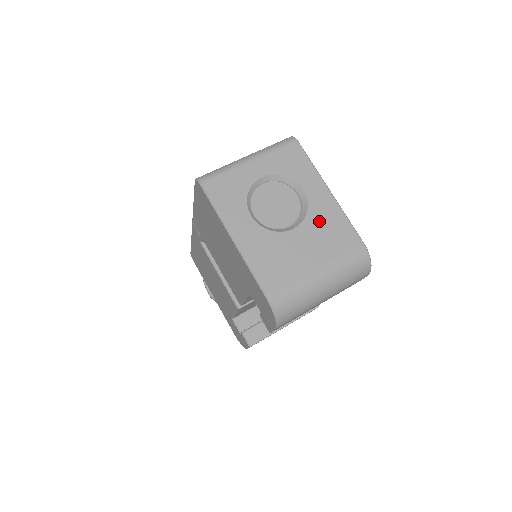
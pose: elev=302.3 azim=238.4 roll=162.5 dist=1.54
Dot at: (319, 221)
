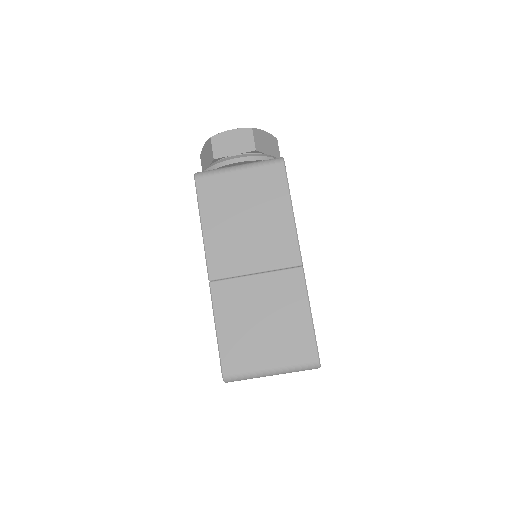
Dot at: occluded
